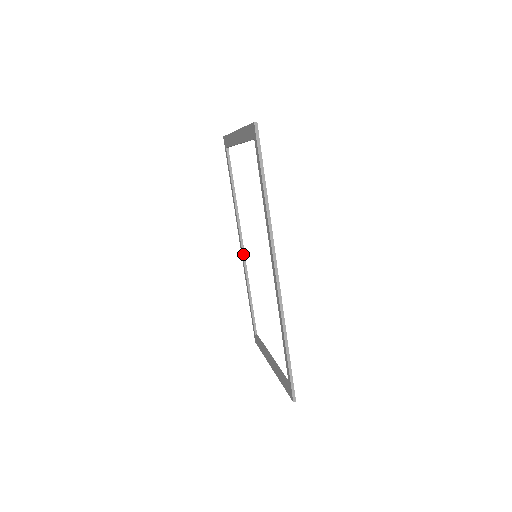
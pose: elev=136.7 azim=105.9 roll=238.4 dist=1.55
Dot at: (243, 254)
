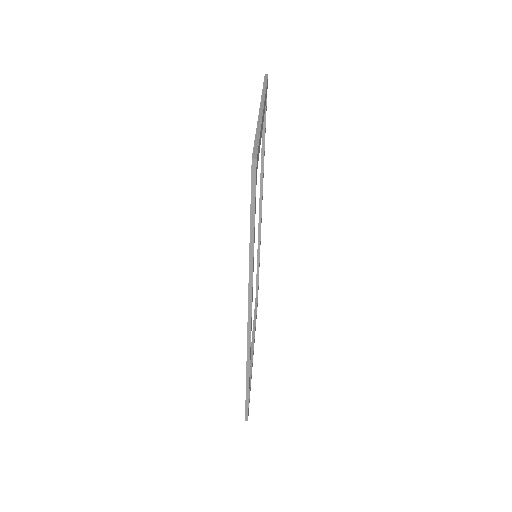
Dot at: (259, 221)
